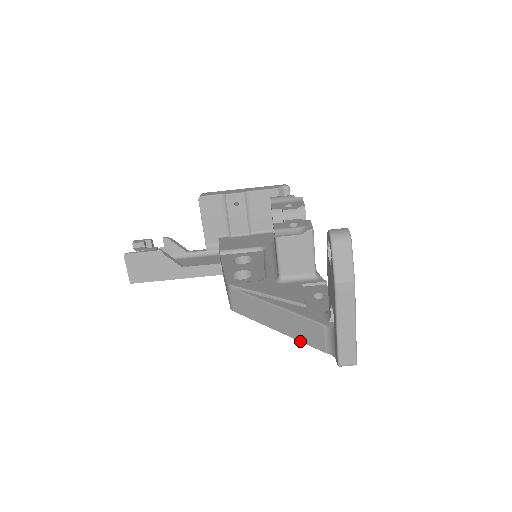
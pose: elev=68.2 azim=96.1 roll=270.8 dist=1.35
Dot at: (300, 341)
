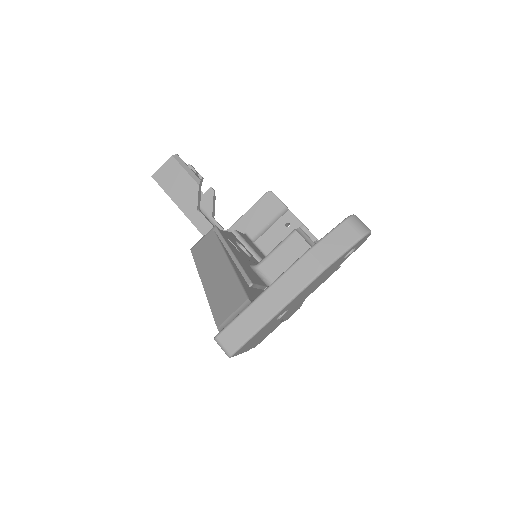
Dot at: (210, 304)
